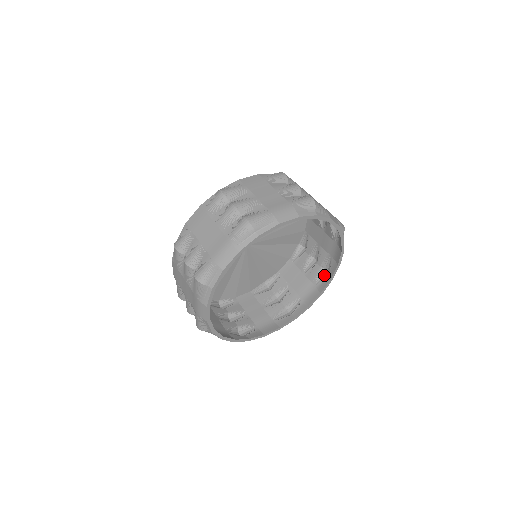
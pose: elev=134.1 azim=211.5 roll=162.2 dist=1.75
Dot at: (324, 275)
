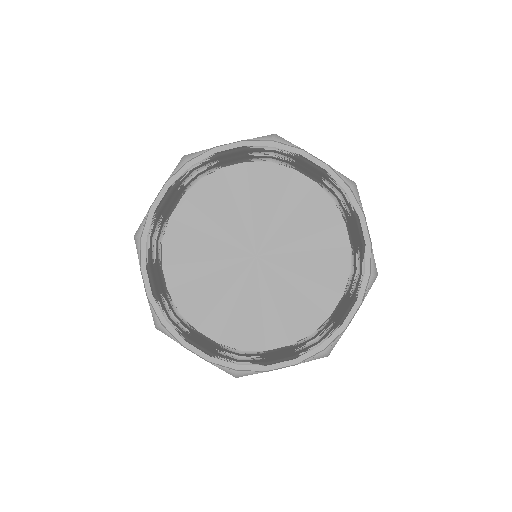
Dot at: occluded
